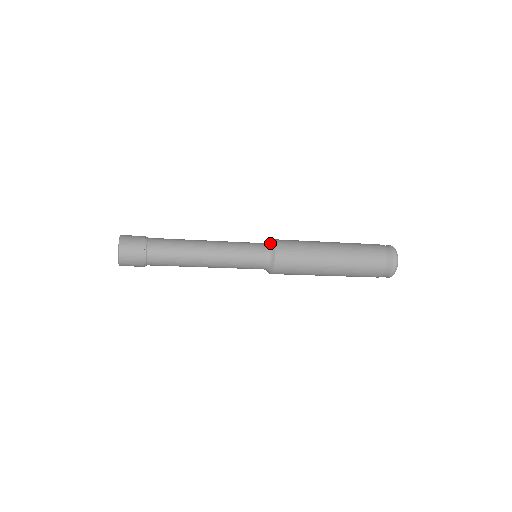
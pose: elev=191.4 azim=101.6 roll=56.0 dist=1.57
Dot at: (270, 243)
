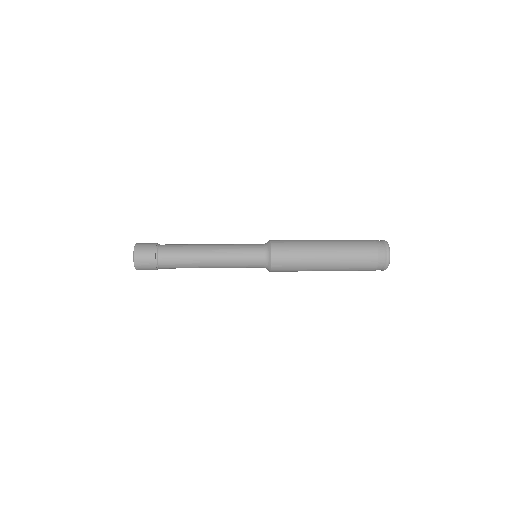
Dot at: (267, 242)
